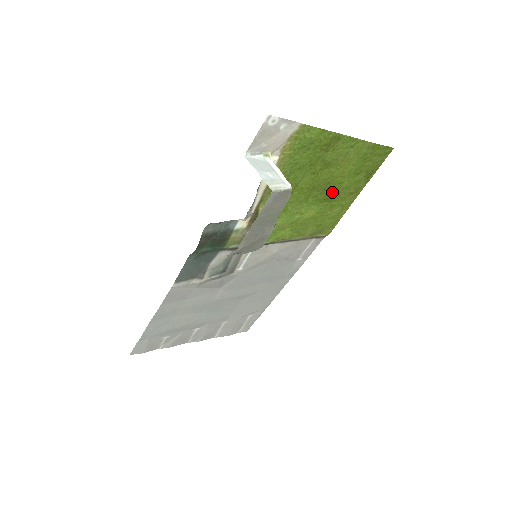
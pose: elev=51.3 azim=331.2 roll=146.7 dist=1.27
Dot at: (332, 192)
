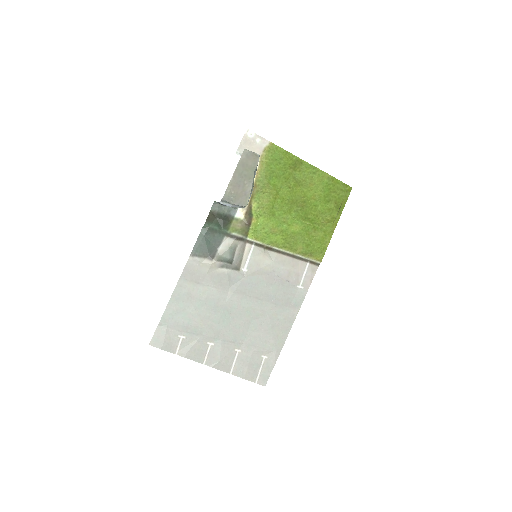
Dot at: (310, 213)
